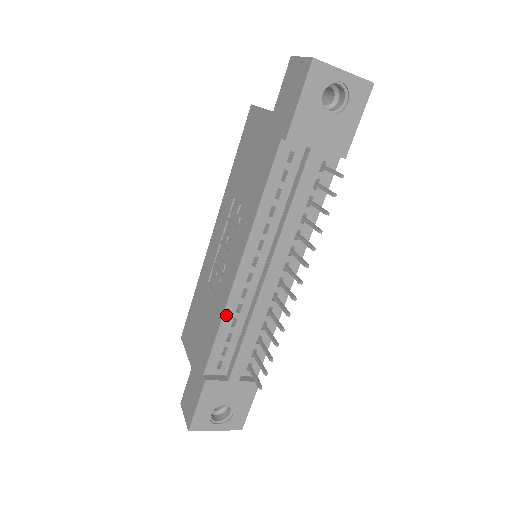
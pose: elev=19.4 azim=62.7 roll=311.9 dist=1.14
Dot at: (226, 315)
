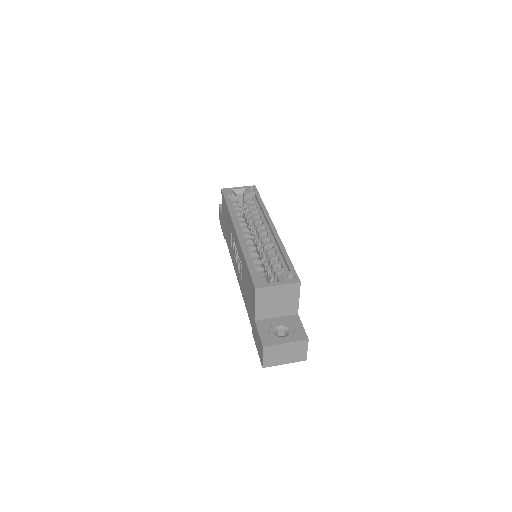
Dot at: occluded
